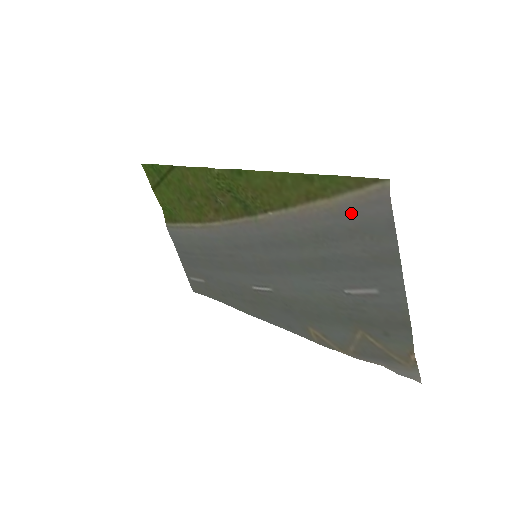
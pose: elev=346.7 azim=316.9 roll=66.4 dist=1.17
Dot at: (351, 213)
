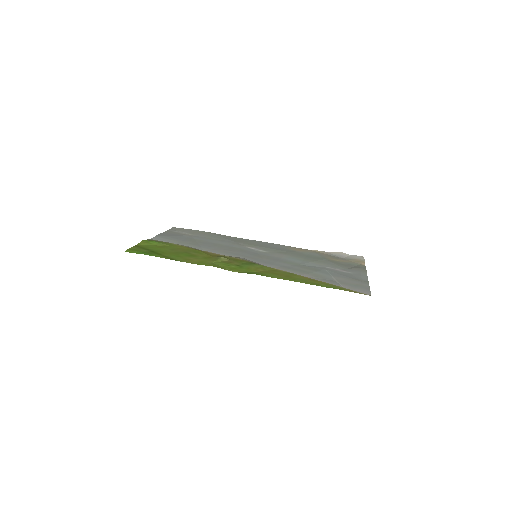
Dot at: occluded
